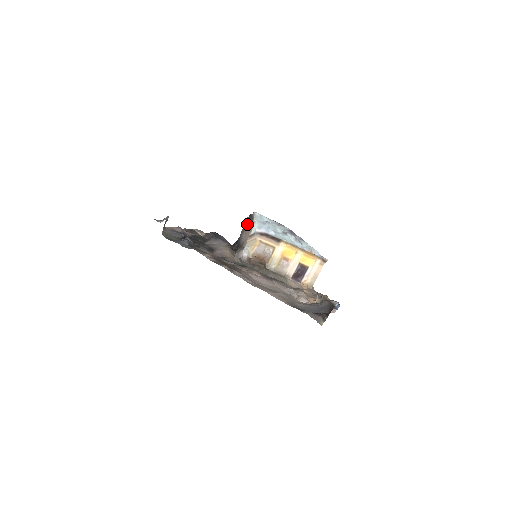
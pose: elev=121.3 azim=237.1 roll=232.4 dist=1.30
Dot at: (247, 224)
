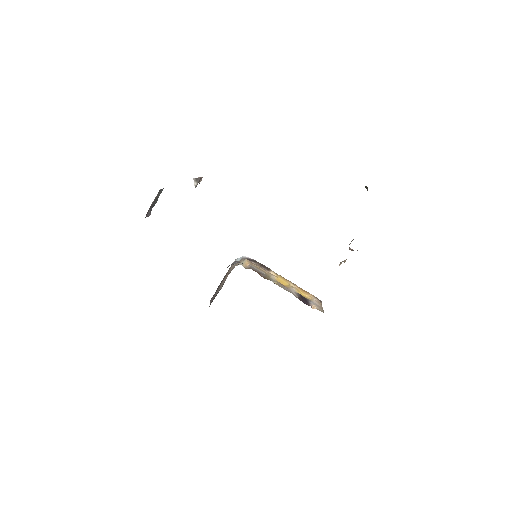
Dot at: (218, 289)
